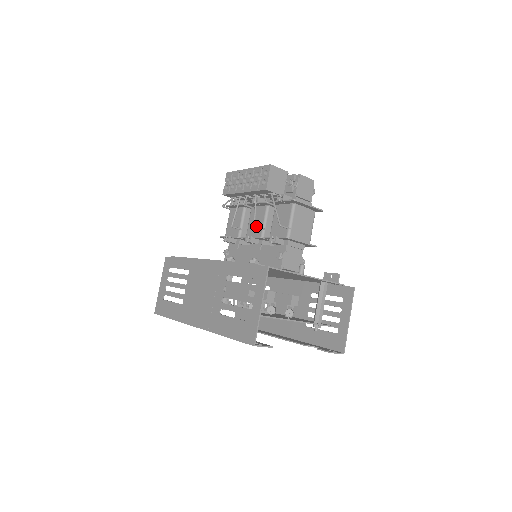
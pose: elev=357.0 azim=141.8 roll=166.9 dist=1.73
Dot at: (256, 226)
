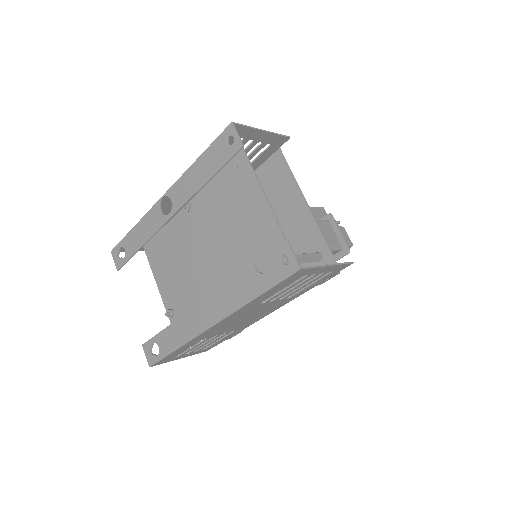
Dot at: occluded
